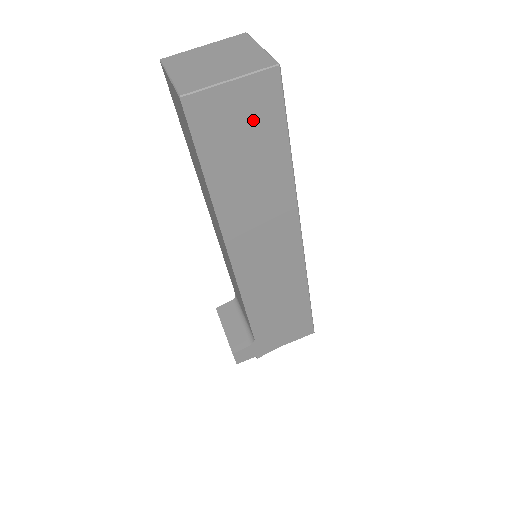
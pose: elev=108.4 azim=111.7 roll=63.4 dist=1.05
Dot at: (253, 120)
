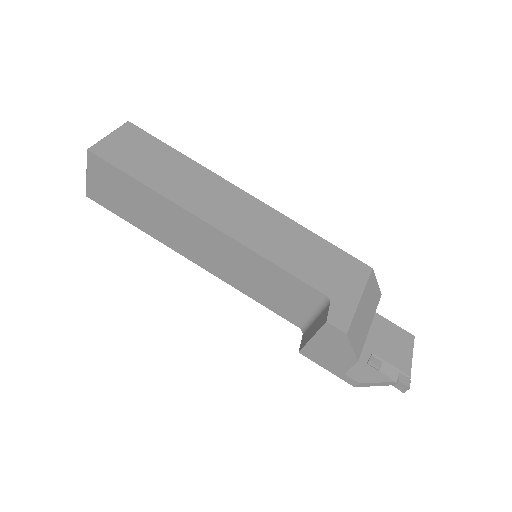
Dot at: (139, 145)
